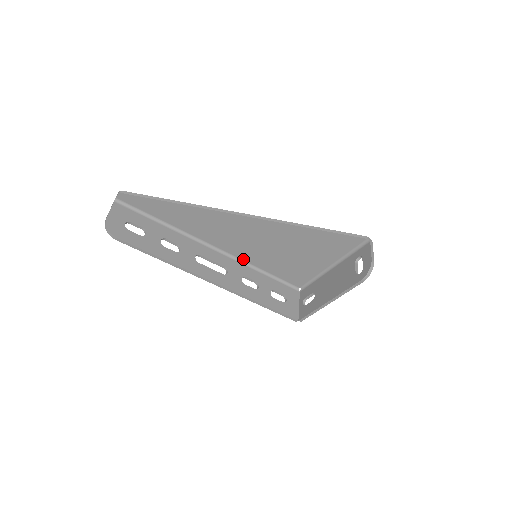
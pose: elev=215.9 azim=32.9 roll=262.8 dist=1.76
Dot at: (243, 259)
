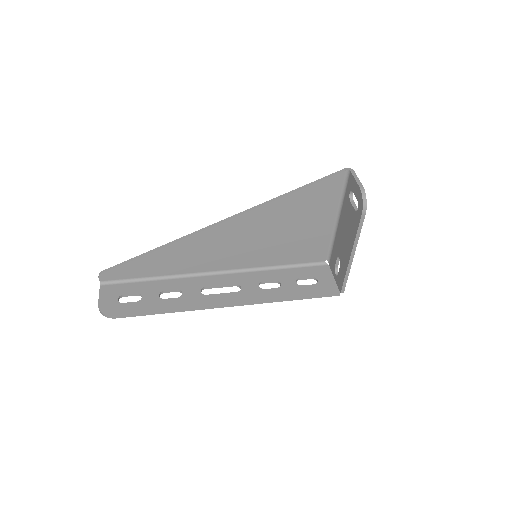
Dot at: (251, 267)
